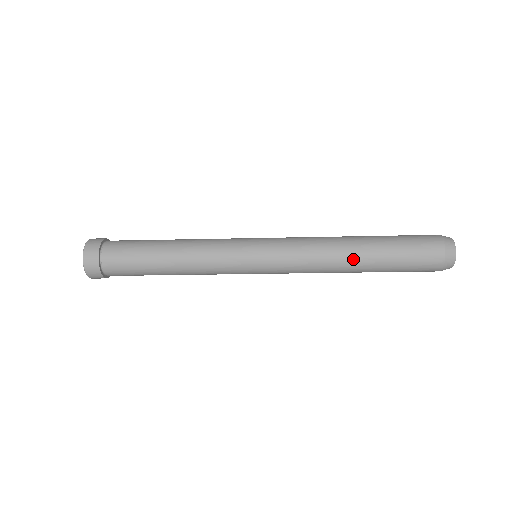
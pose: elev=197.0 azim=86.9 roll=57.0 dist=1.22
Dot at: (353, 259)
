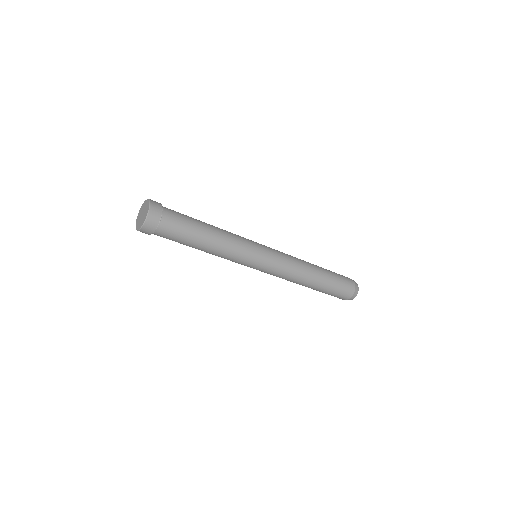
Dot at: (312, 280)
